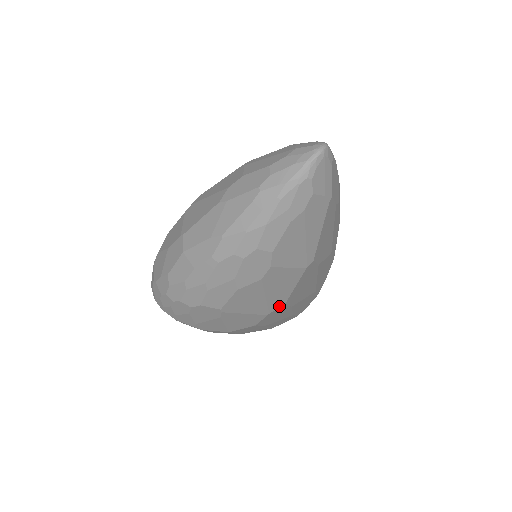
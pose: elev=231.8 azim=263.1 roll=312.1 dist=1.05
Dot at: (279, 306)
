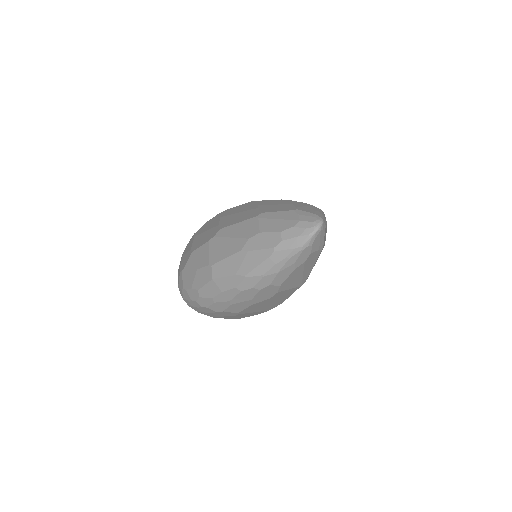
Dot at: occluded
